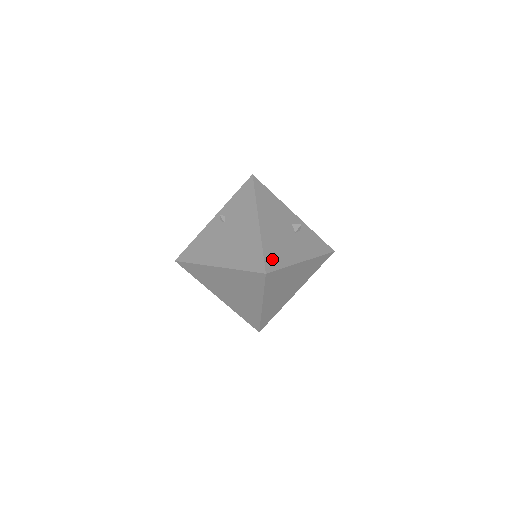
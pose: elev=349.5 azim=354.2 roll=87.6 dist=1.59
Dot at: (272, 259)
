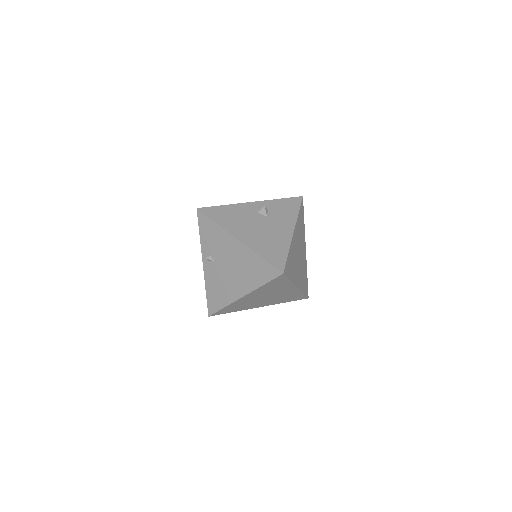
Dot at: (275, 257)
